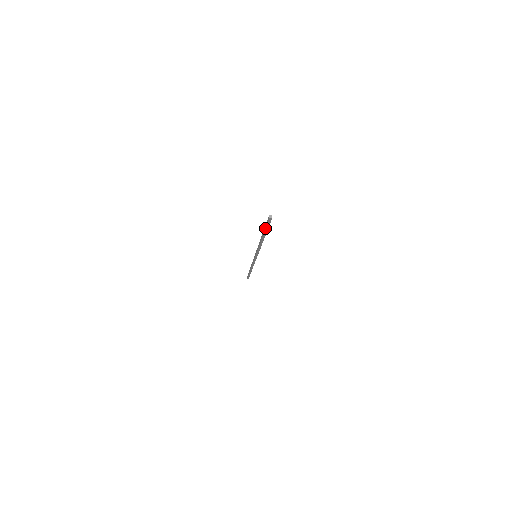
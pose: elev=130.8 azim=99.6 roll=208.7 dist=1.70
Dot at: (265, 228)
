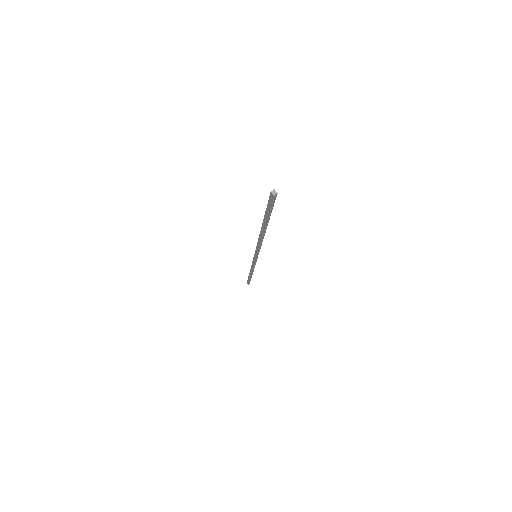
Dot at: (267, 214)
